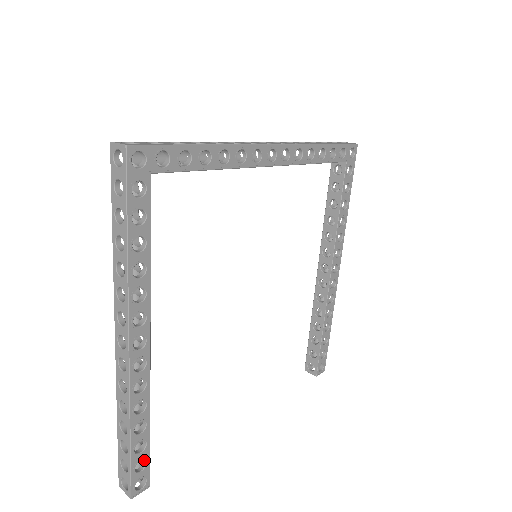
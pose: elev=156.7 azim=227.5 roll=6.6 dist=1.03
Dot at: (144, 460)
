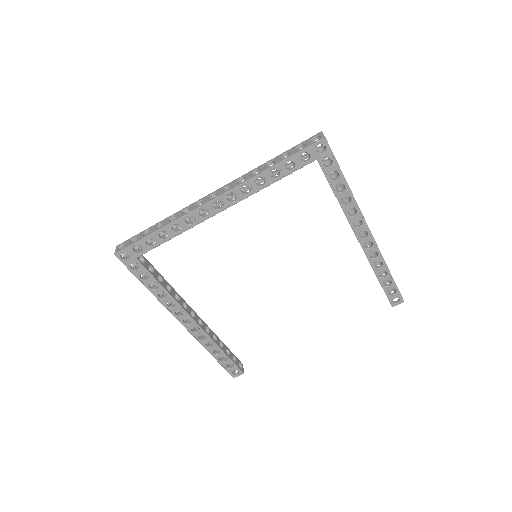
Dot at: (232, 363)
